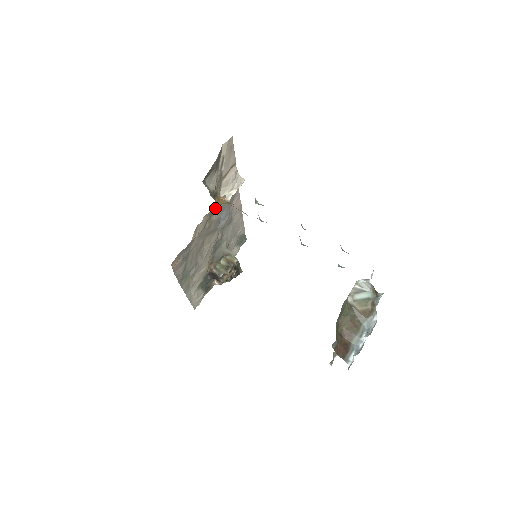
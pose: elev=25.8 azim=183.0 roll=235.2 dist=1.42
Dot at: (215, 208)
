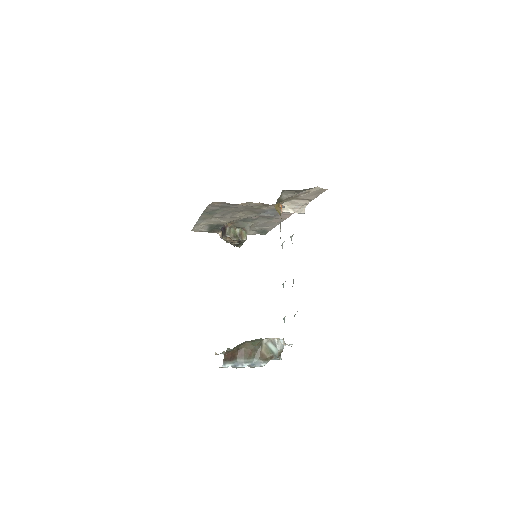
Dot at: (271, 205)
